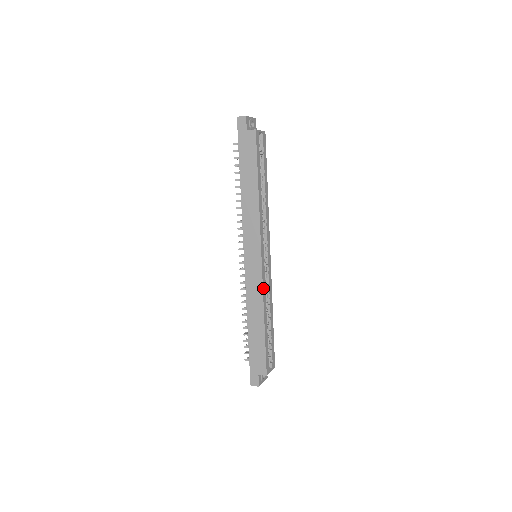
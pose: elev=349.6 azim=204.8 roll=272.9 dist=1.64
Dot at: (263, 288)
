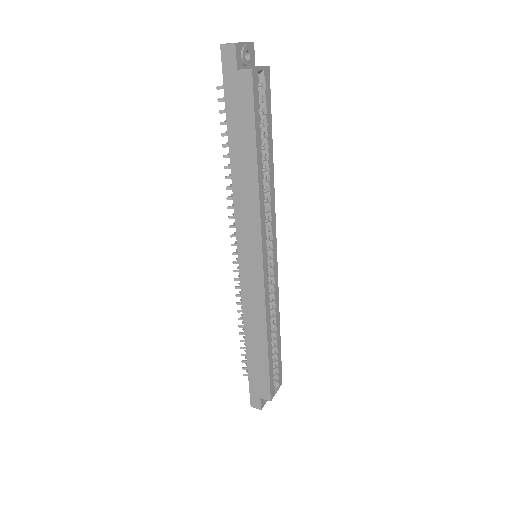
Dot at: (266, 303)
